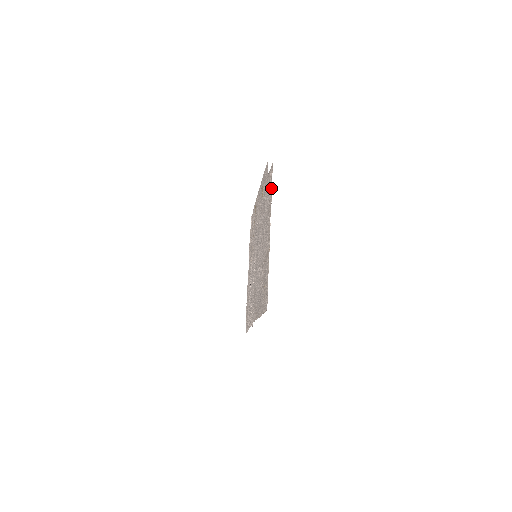
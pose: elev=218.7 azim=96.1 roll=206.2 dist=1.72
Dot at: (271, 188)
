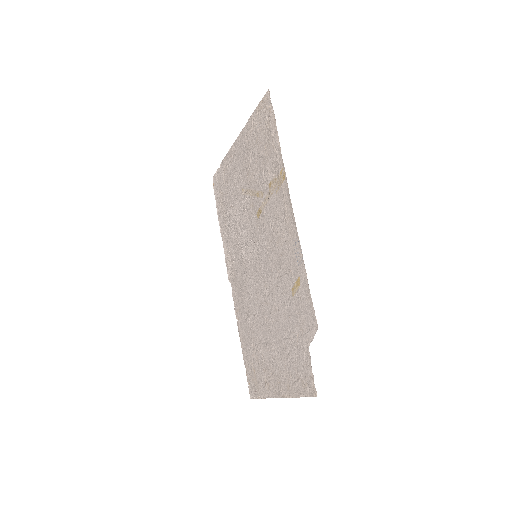
Dot at: (300, 394)
